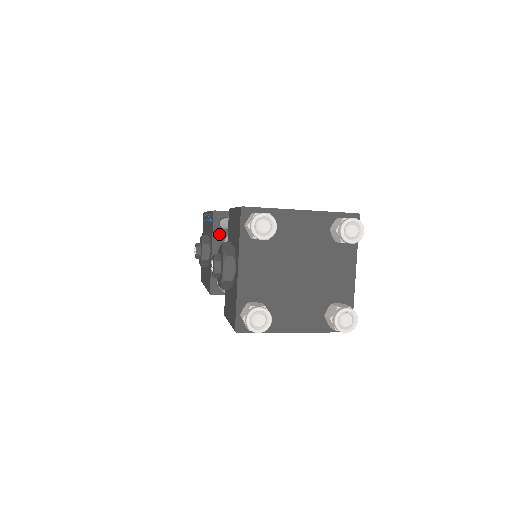
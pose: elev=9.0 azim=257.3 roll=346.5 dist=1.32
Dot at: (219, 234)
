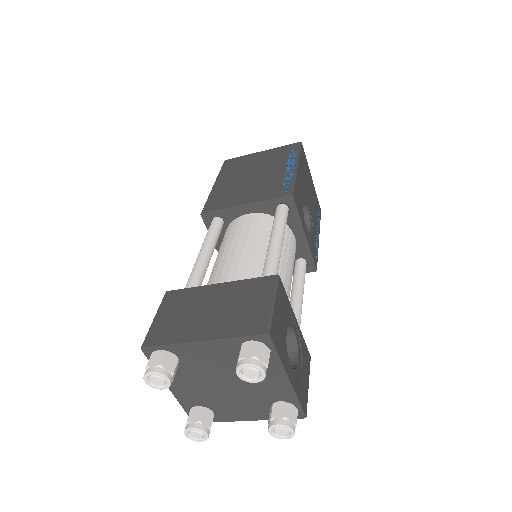
Dot at: occluded
